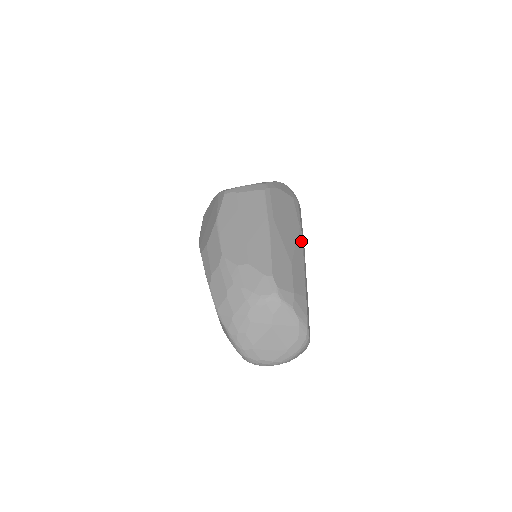
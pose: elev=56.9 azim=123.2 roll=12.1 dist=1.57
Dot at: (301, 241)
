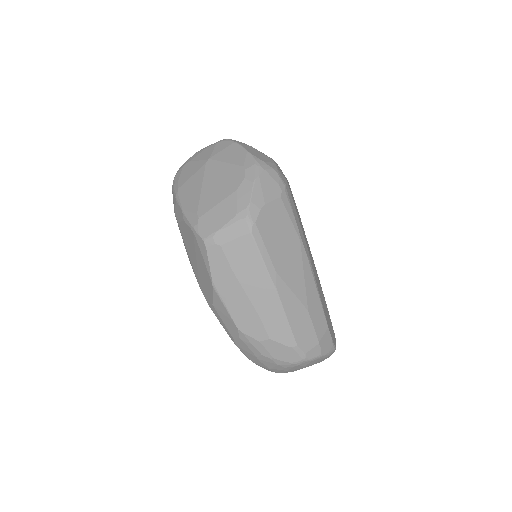
Dot at: (306, 260)
